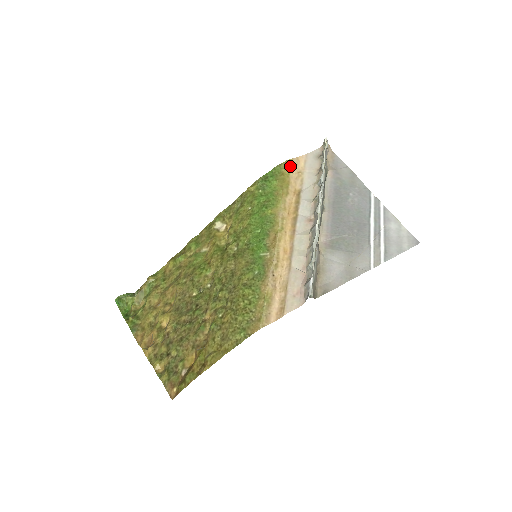
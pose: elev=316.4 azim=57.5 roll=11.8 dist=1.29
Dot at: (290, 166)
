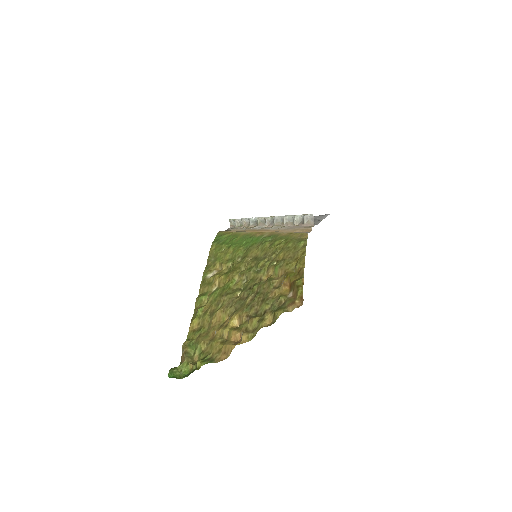
Dot at: (224, 231)
